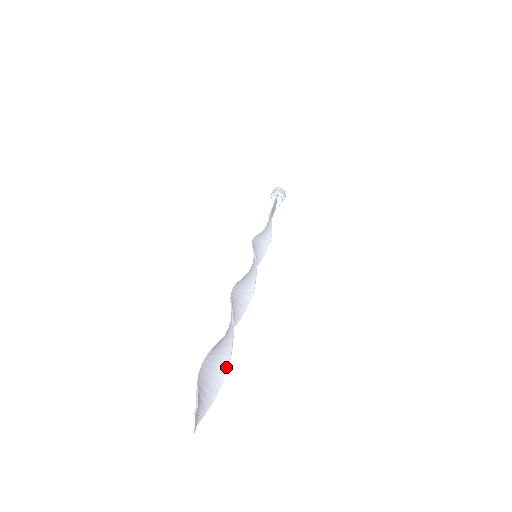
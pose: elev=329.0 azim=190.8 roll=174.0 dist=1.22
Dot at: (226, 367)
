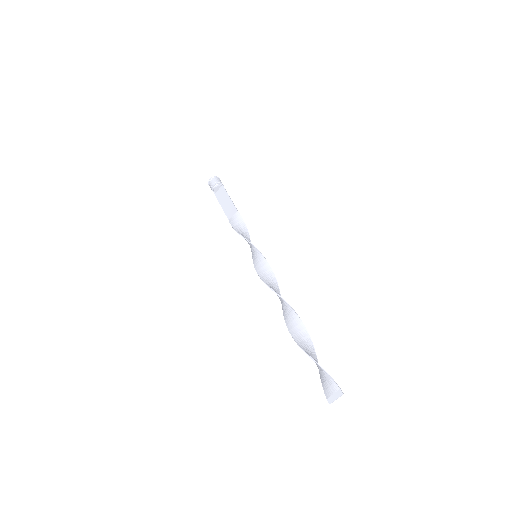
Dot at: (316, 357)
